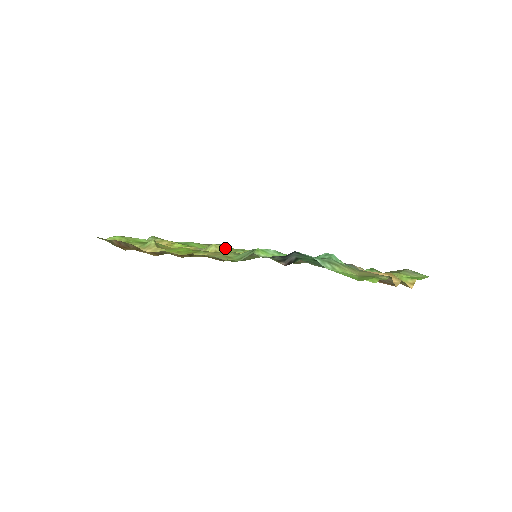
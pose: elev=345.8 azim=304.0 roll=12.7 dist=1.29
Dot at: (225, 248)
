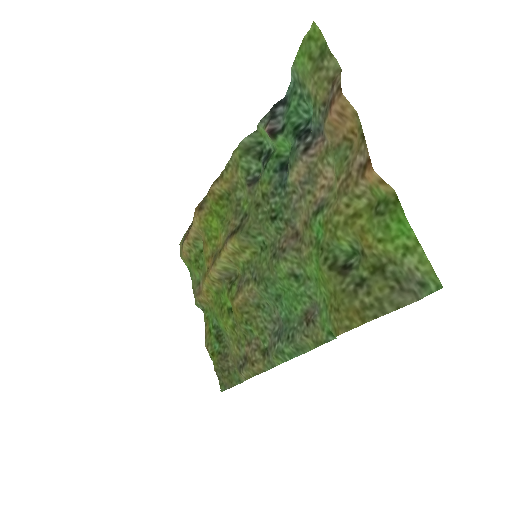
Dot at: occluded
